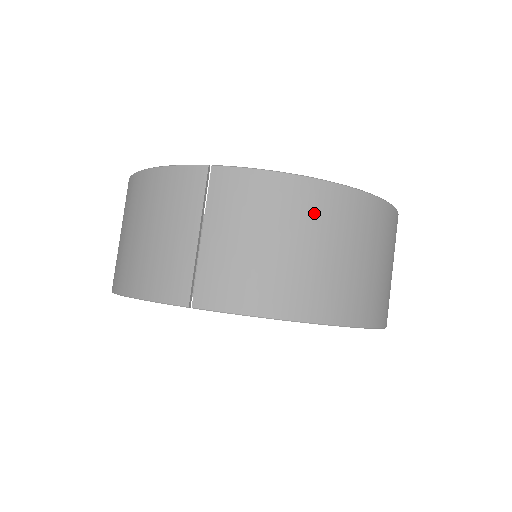
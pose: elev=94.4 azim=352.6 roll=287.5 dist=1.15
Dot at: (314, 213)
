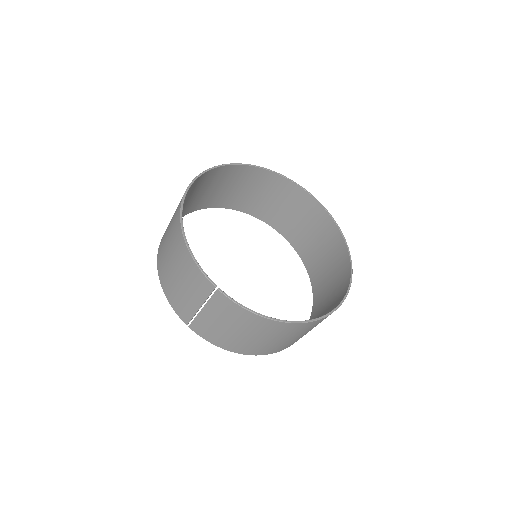
Dot at: (265, 329)
